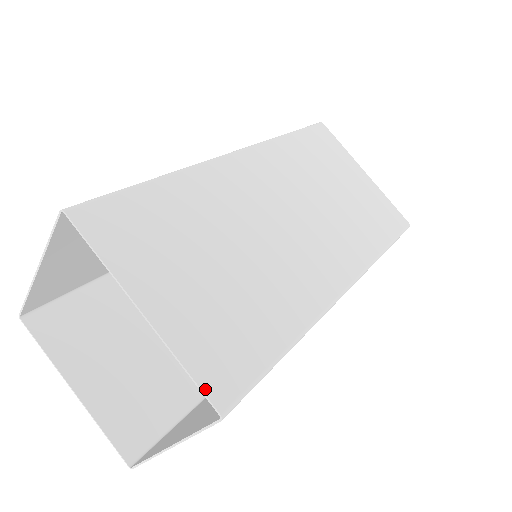
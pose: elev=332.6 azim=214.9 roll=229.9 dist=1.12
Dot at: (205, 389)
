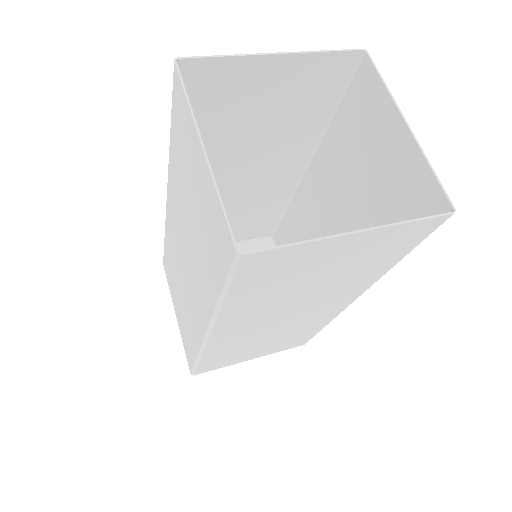
Dot at: (442, 190)
